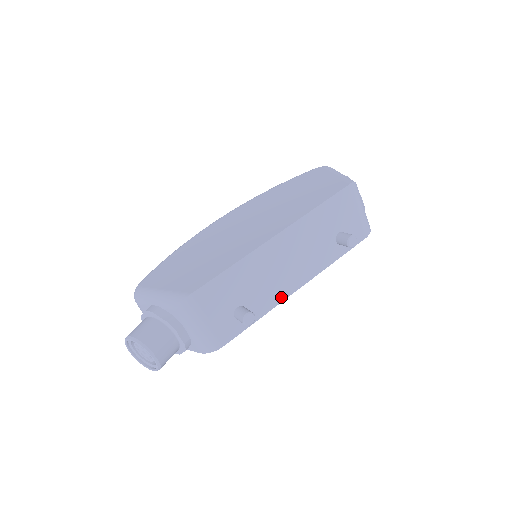
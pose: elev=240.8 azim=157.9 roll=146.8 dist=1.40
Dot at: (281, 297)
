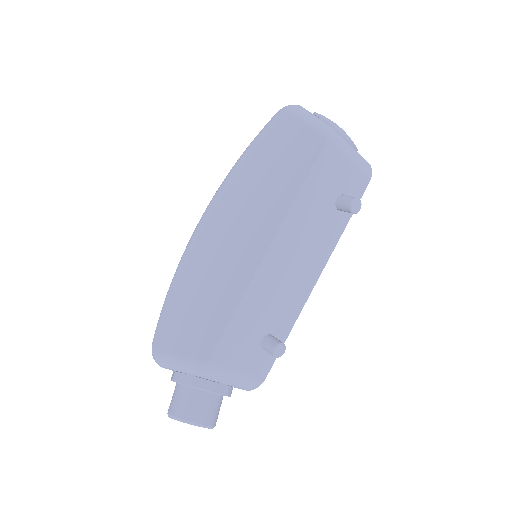
Dot at: (302, 300)
